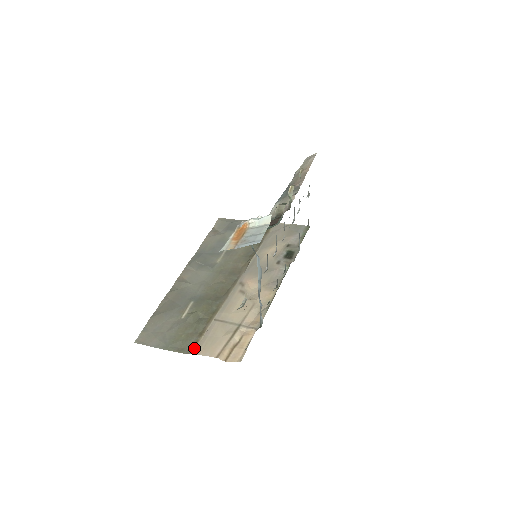
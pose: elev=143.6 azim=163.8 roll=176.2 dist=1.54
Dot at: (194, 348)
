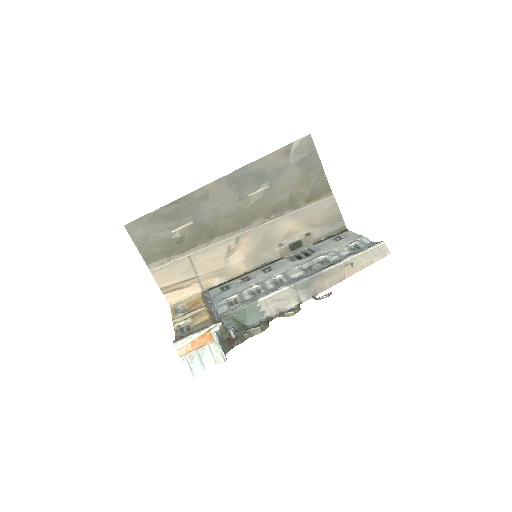
Dot at: (155, 268)
